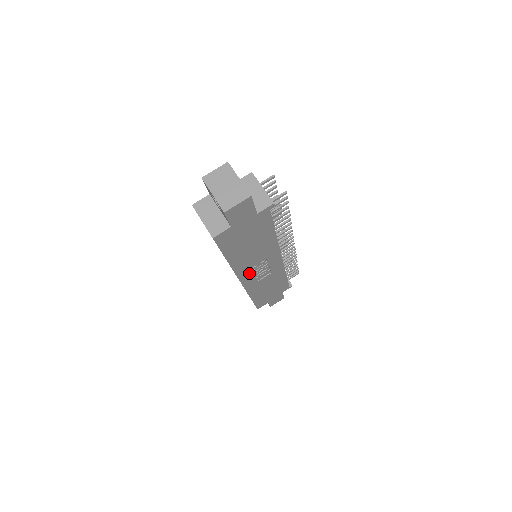
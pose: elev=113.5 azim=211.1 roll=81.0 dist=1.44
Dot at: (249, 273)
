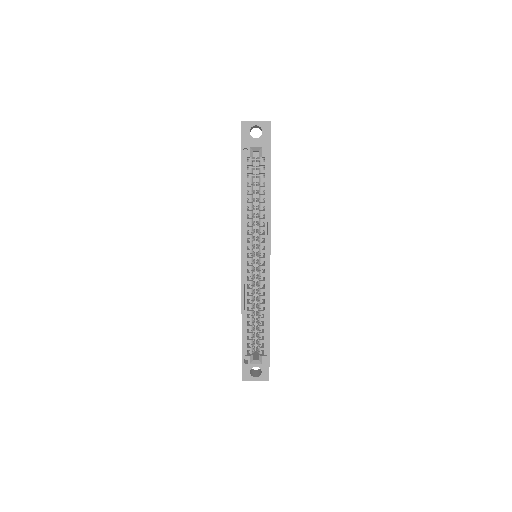
Dot at: occluded
